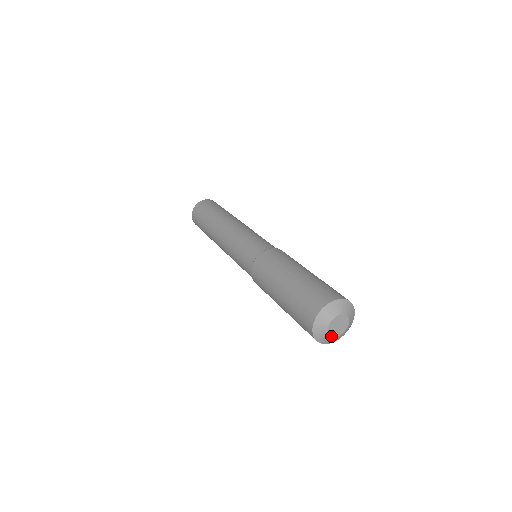
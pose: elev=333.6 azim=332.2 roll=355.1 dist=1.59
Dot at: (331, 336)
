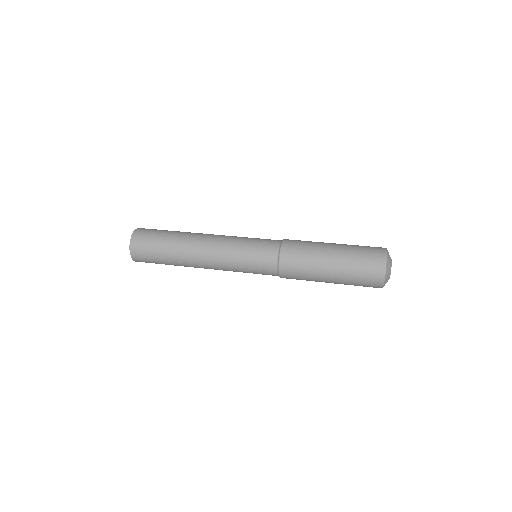
Dot at: occluded
